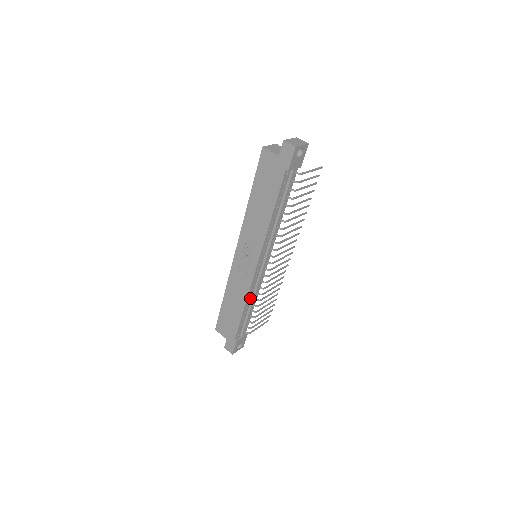
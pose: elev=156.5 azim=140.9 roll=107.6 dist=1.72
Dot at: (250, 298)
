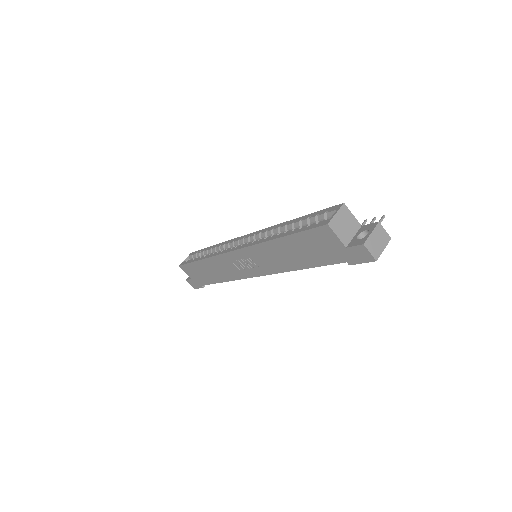
Dot at: occluded
